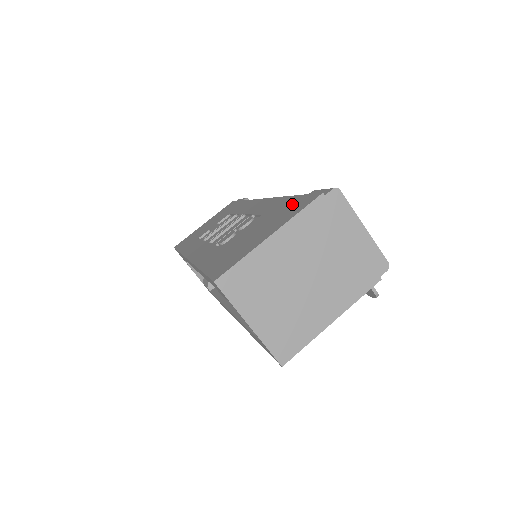
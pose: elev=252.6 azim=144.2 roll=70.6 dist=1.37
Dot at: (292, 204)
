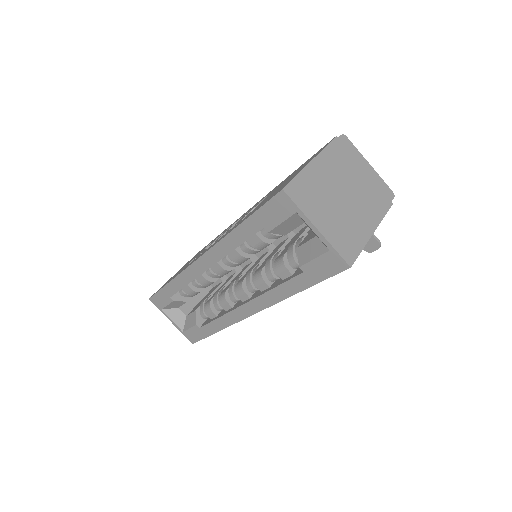
Dot at: occluded
